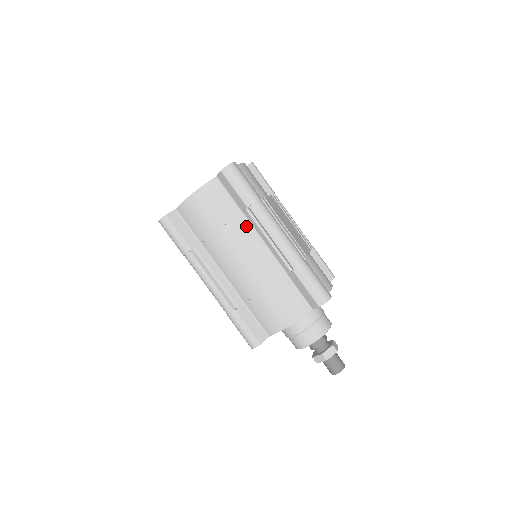
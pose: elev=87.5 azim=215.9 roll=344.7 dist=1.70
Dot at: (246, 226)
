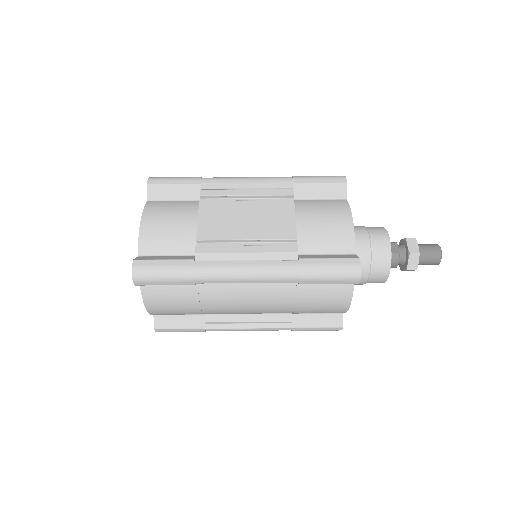
Dot at: (215, 286)
